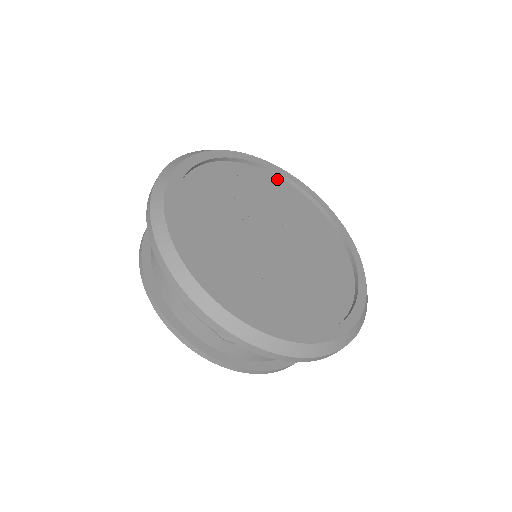
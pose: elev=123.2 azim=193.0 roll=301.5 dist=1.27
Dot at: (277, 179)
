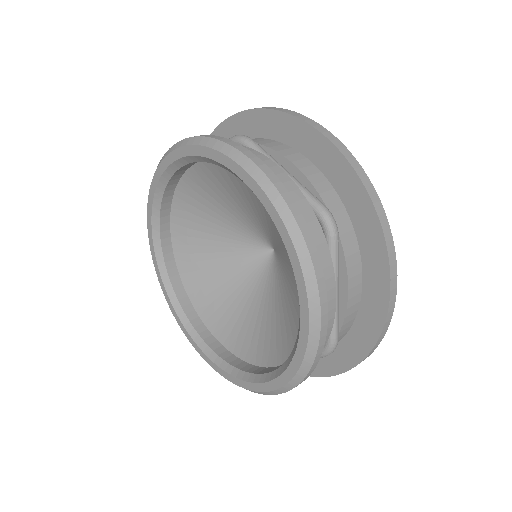
Dot at: occluded
